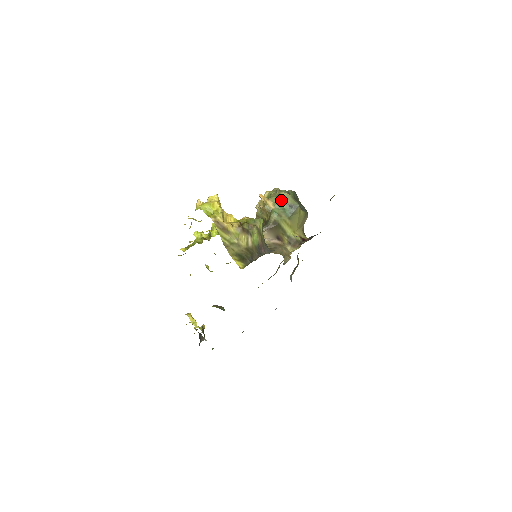
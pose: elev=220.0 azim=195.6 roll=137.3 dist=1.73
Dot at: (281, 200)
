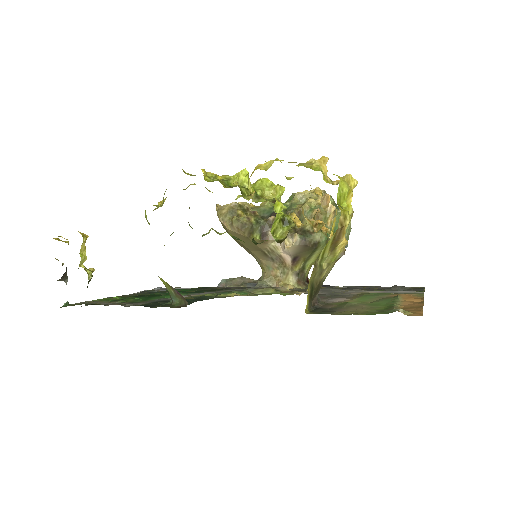
Dot at: occluded
